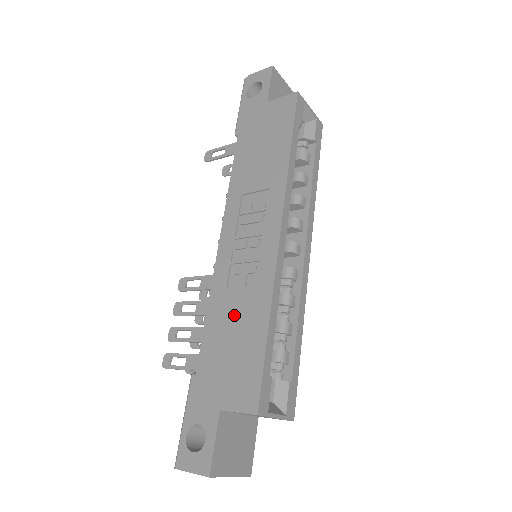
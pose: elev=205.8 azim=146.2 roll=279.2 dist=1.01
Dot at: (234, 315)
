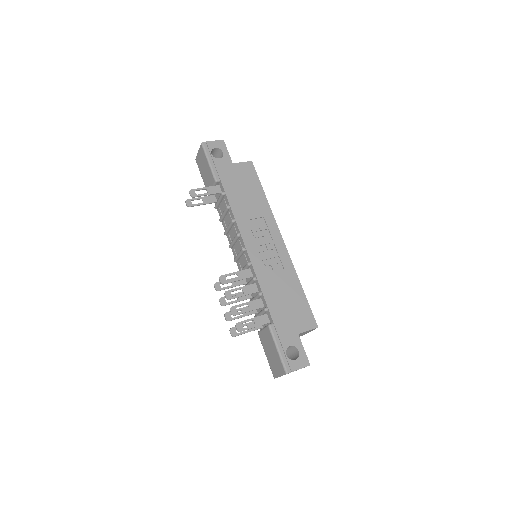
Dot at: (280, 287)
